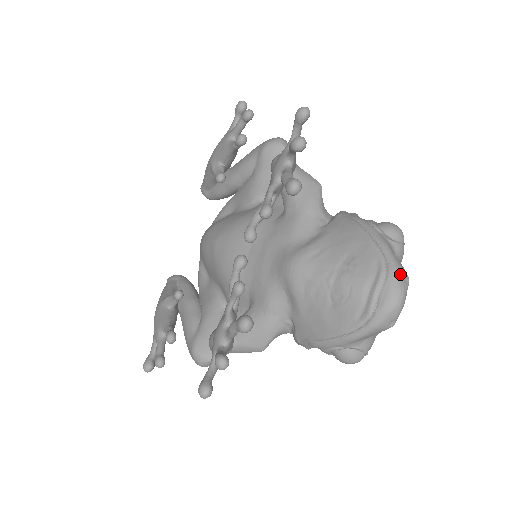
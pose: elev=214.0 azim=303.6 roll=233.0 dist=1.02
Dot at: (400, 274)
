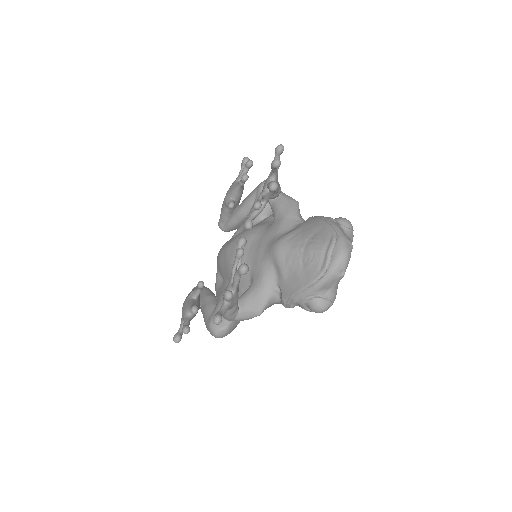
Dot at: (345, 240)
